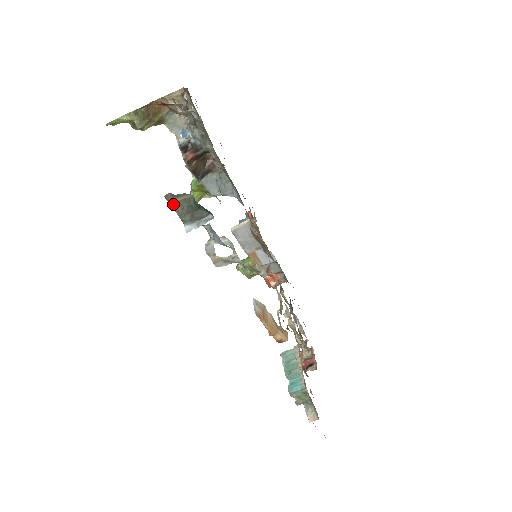
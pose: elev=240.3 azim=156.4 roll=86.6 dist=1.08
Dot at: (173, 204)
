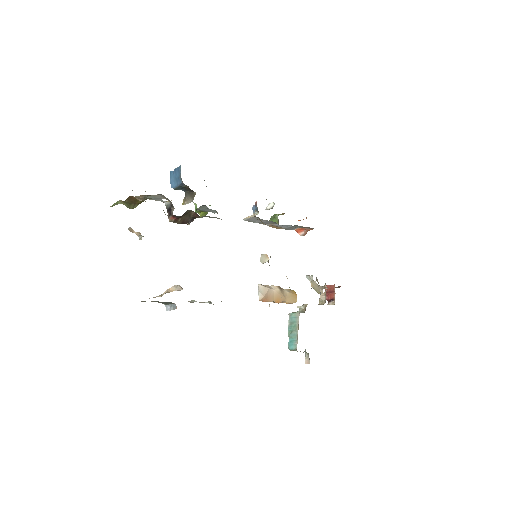
Dot at: occluded
